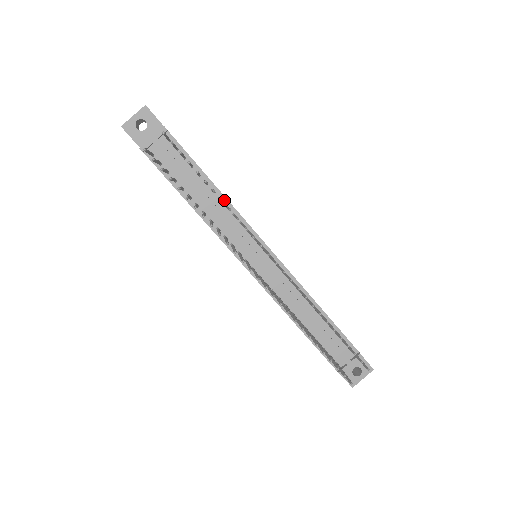
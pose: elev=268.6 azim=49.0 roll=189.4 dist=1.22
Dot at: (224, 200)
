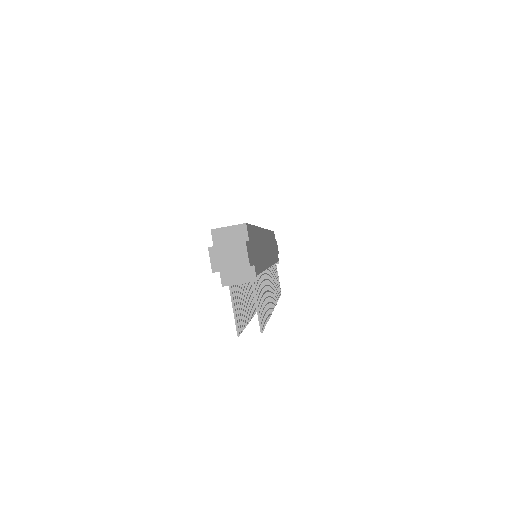
Dot at: occluded
